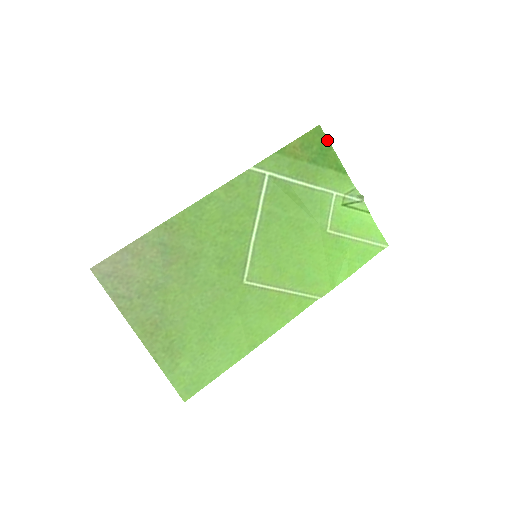
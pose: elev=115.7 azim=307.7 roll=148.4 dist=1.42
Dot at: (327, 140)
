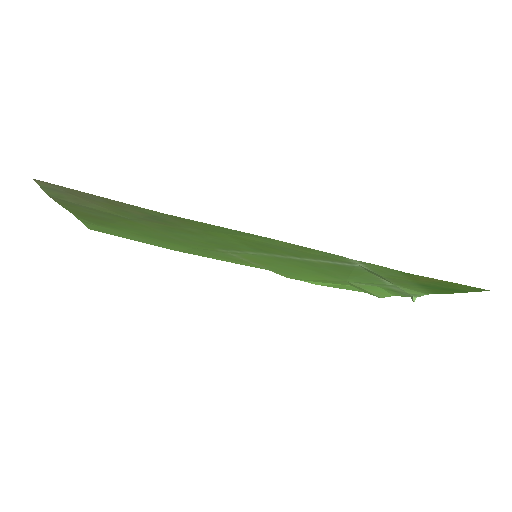
Dot at: occluded
